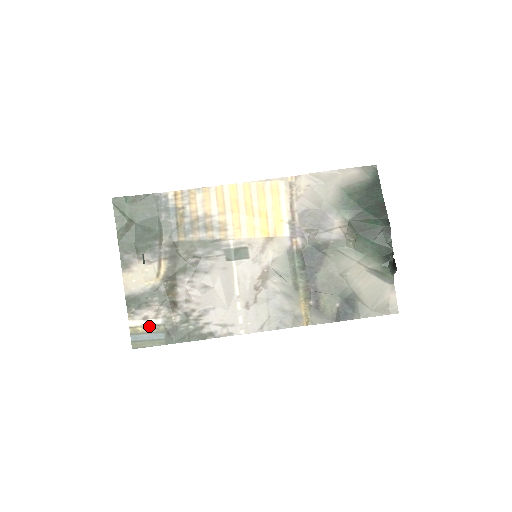
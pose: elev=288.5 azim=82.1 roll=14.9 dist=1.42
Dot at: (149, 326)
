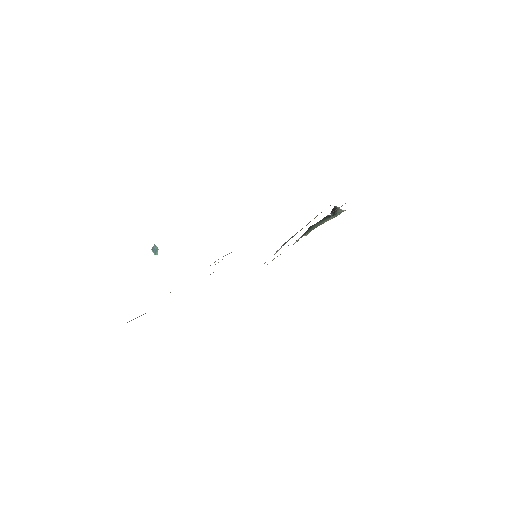
Dot at: occluded
